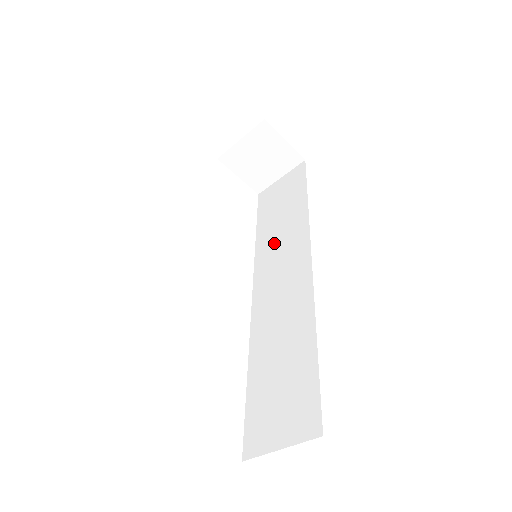
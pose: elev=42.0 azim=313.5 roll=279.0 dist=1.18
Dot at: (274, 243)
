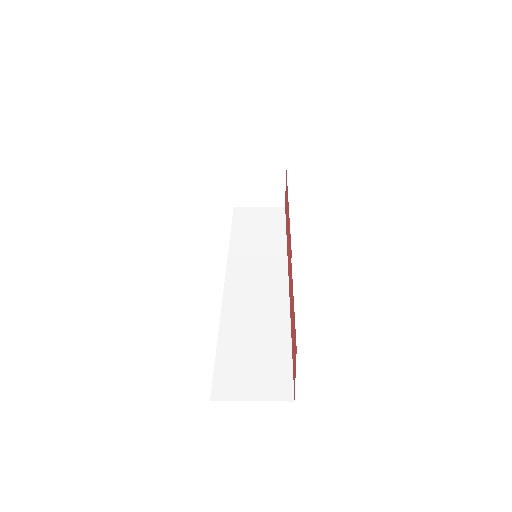
Dot at: (251, 253)
